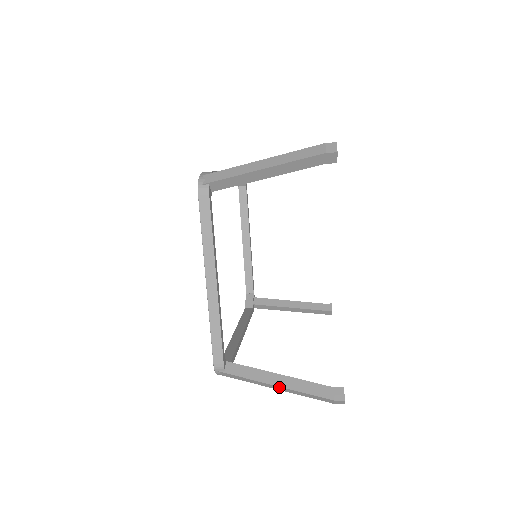
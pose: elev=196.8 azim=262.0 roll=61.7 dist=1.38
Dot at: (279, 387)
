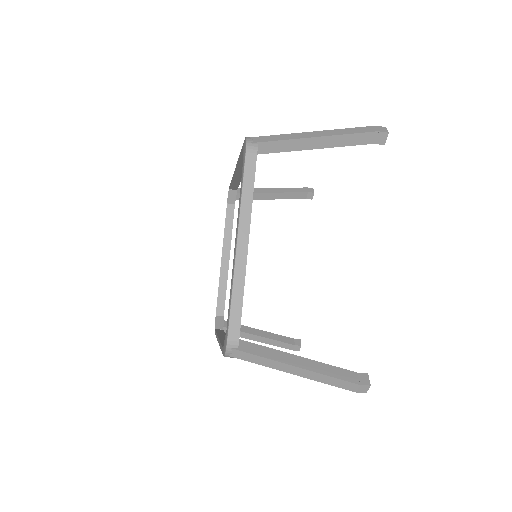
Dot at: (299, 369)
